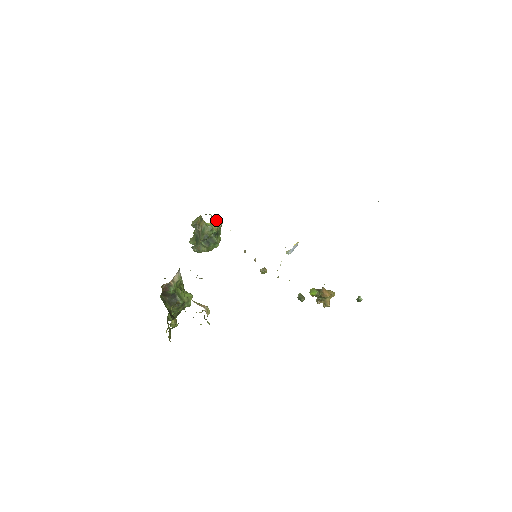
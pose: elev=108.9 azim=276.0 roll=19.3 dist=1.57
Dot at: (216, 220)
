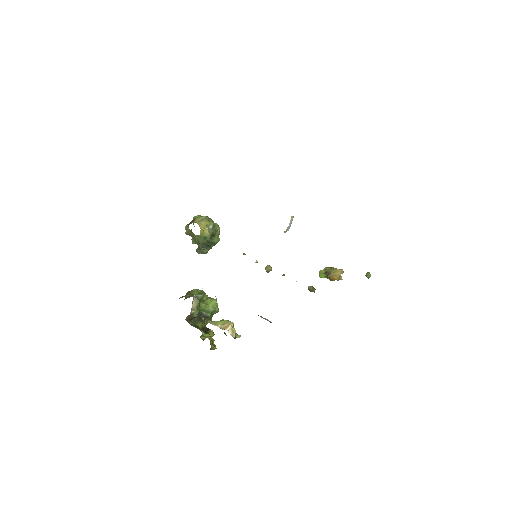
Dot at: (205, 225)
